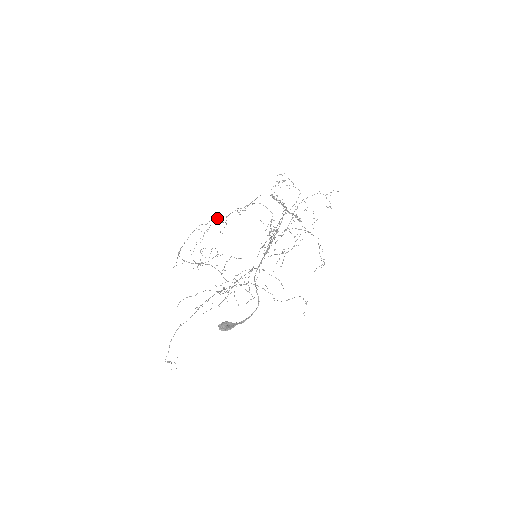
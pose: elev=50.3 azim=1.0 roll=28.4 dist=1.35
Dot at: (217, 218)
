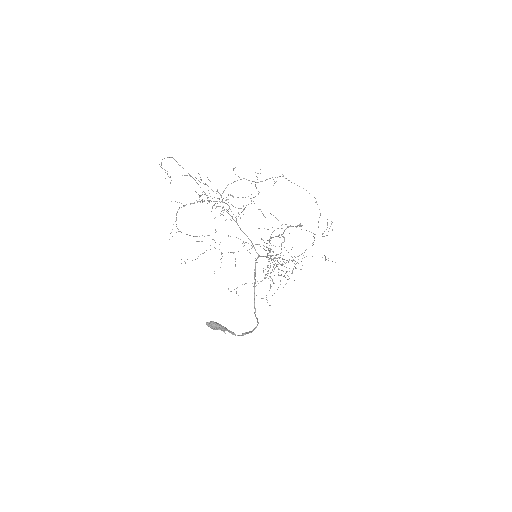
Dot at: (216, 231)
